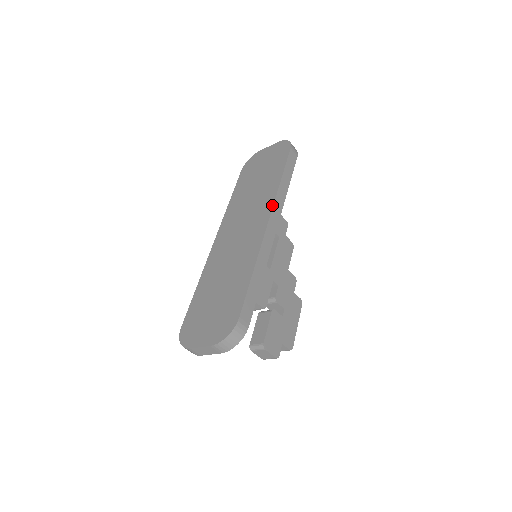
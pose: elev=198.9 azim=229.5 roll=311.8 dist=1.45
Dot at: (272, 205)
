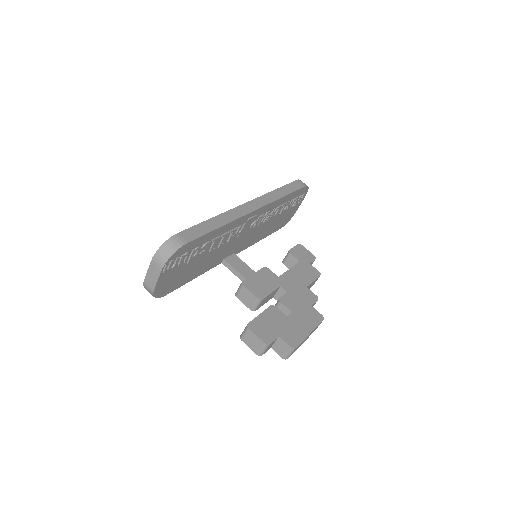
Dot at: (257, 198)
